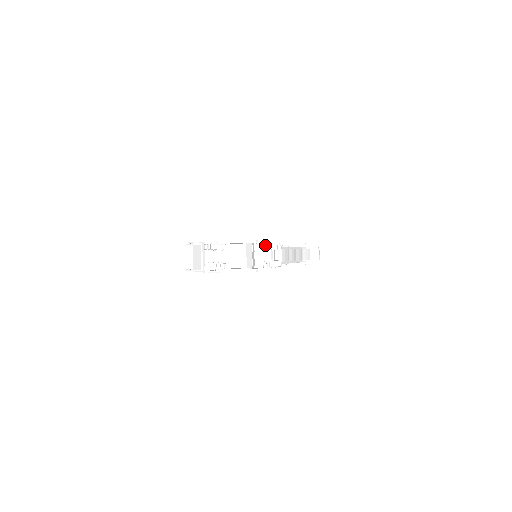
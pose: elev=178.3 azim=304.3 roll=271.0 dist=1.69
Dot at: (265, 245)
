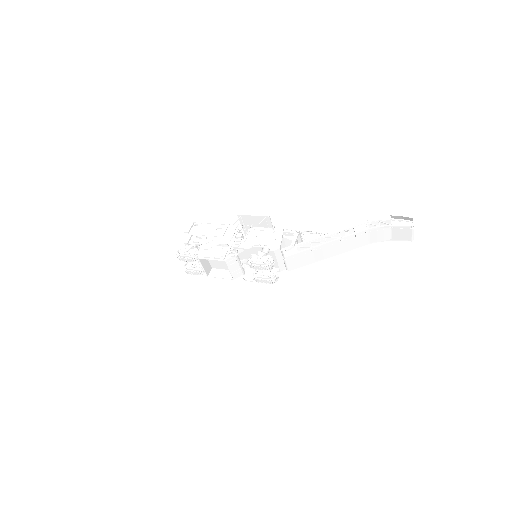
Dot at: occluded
